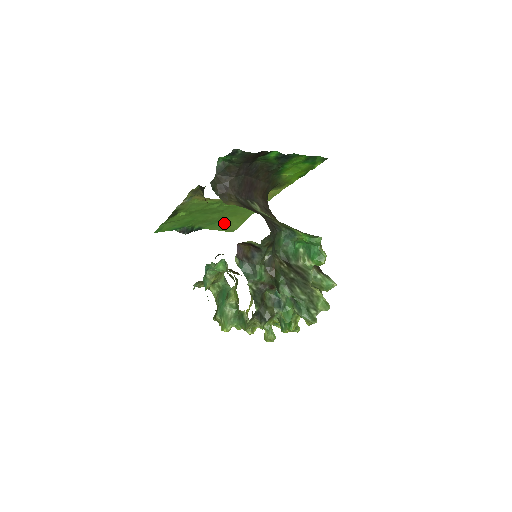
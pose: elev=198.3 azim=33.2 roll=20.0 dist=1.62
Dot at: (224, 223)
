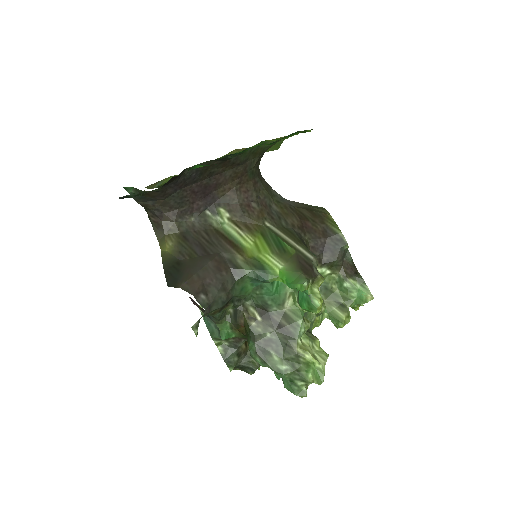
Dot at: occluded
